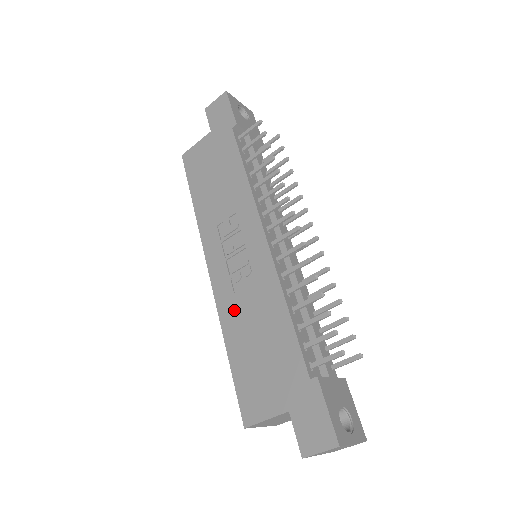
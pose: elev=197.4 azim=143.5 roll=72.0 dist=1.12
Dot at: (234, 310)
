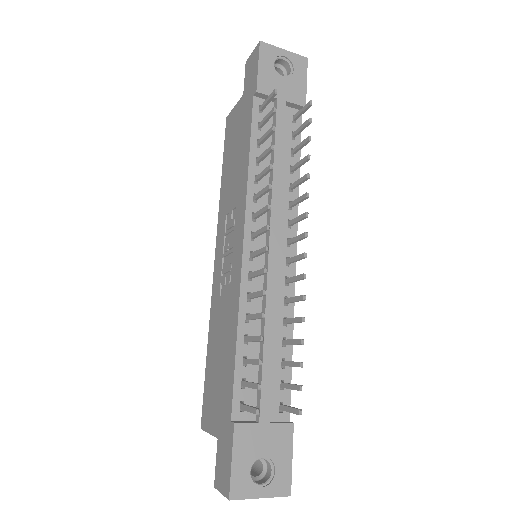
Dot at: (216, 314)
